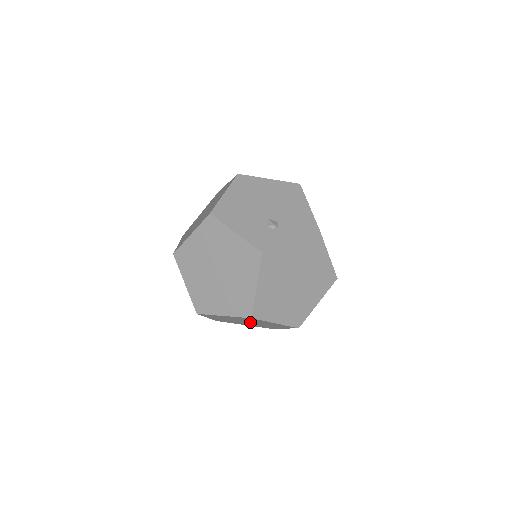
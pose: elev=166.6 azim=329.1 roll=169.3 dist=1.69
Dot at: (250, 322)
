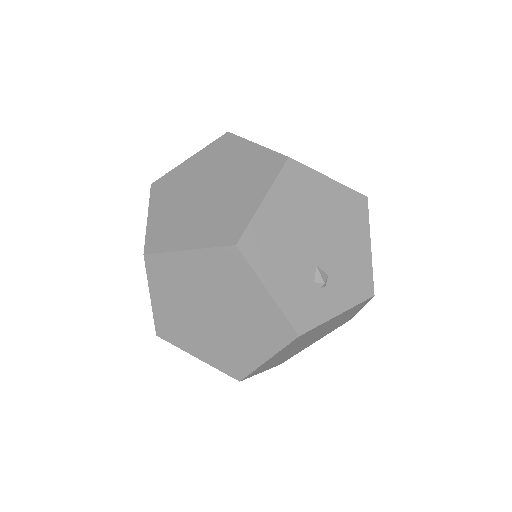
Dot at: occluded
